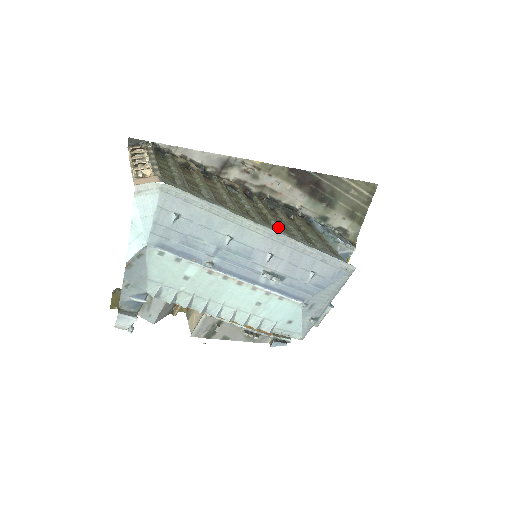
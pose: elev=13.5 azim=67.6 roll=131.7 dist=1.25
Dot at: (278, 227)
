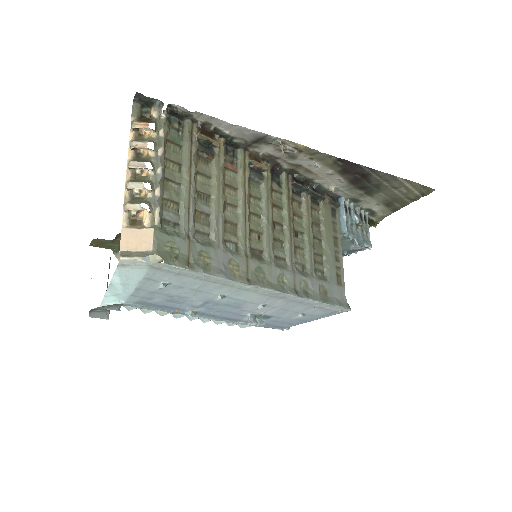
Dot at: (288, 256)
